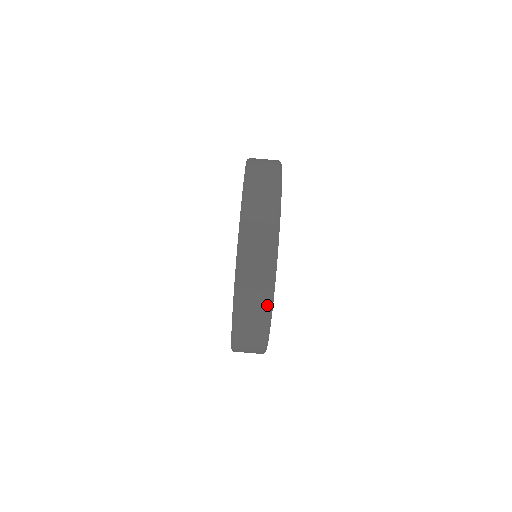
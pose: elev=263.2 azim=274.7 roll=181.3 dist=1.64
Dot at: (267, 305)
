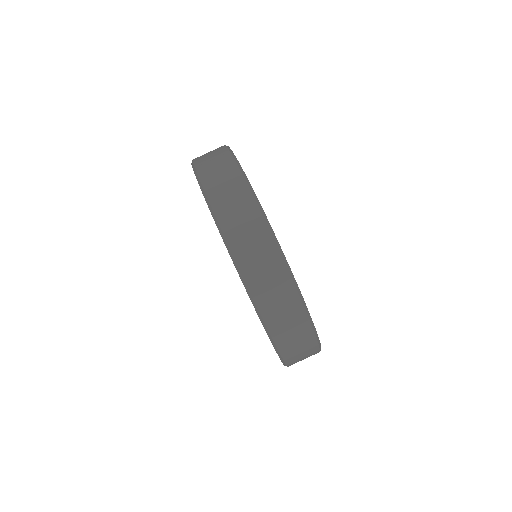
Dot at: (303, 316)
